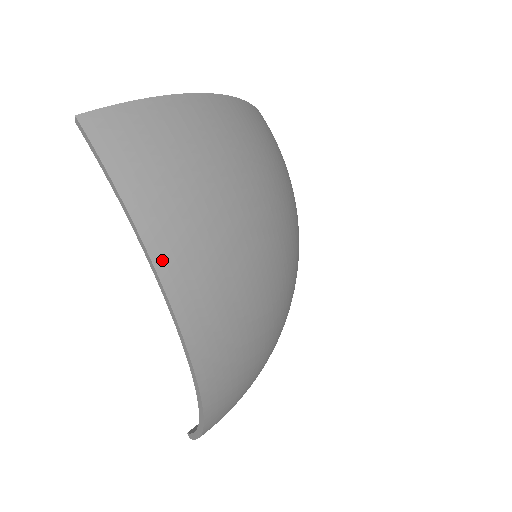
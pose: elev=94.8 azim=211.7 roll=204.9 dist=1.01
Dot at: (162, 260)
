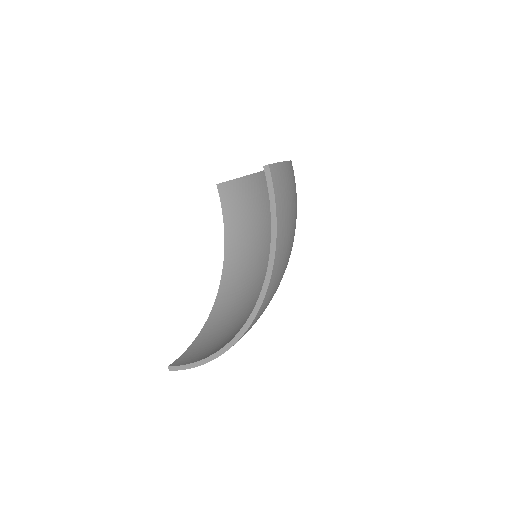
Dot at: (277, 255)
